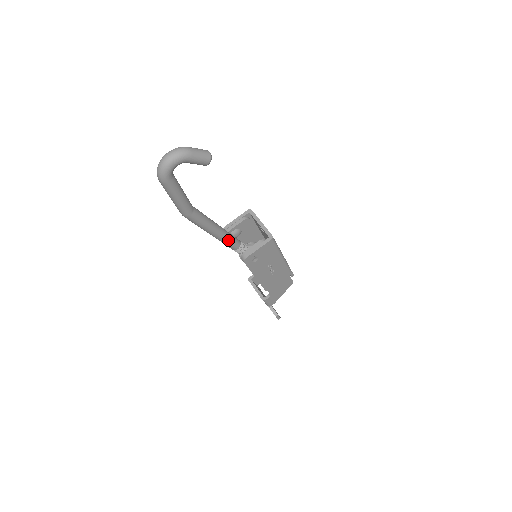
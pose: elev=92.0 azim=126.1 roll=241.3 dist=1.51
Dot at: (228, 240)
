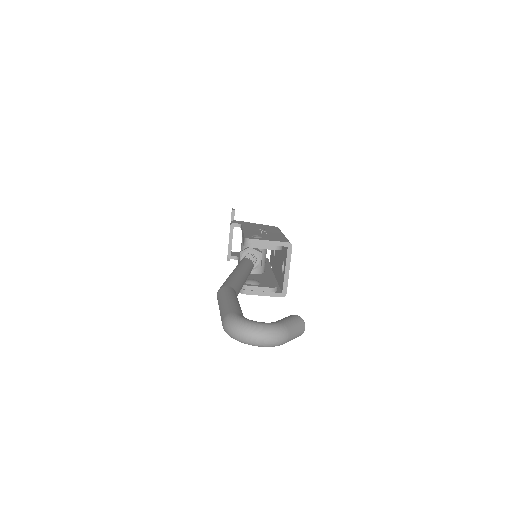
Dot at: occluded
